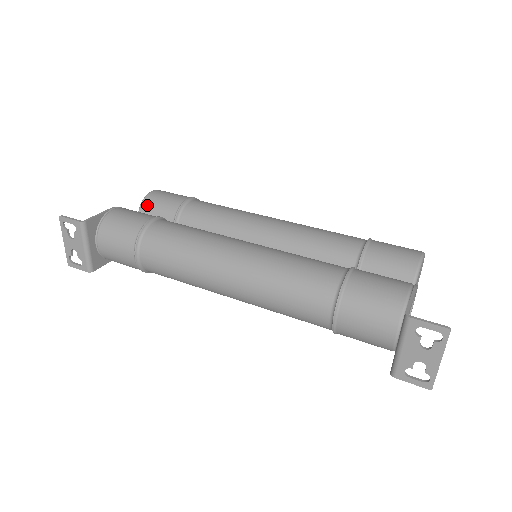
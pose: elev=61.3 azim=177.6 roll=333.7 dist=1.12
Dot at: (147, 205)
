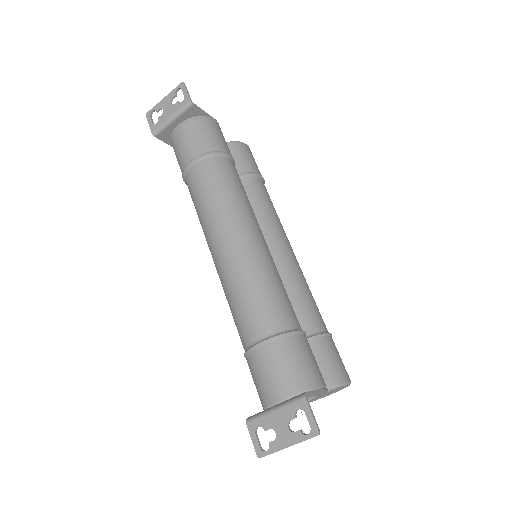
Dot at: (234, 147)
